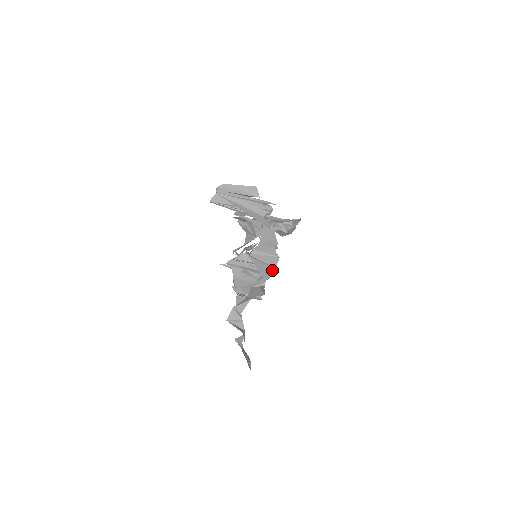
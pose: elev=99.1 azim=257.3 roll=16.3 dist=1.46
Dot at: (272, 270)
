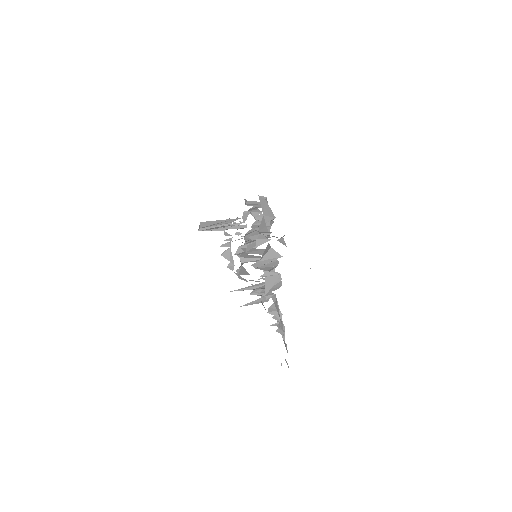
Dot at: occluded
